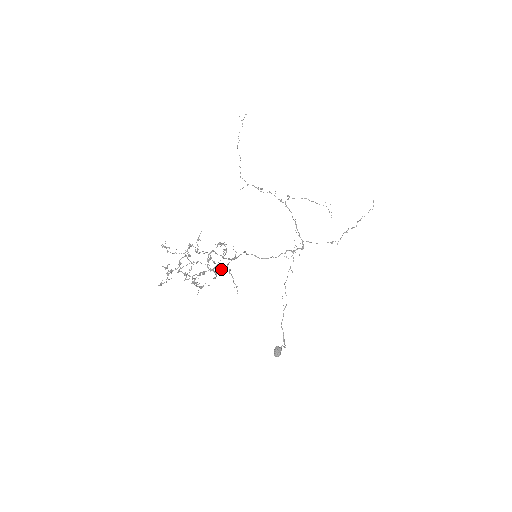
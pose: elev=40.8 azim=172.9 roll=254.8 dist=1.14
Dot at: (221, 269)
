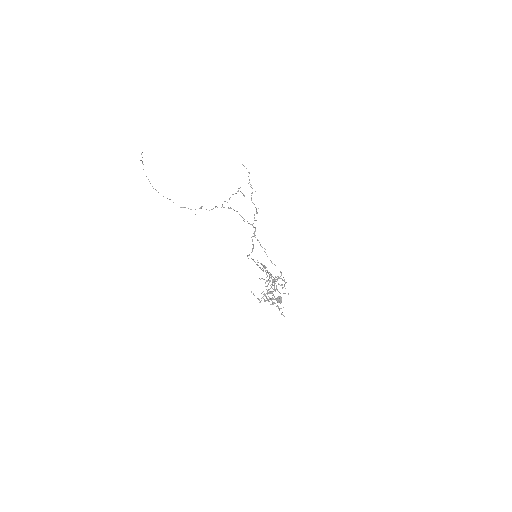
Dot at: occluded
